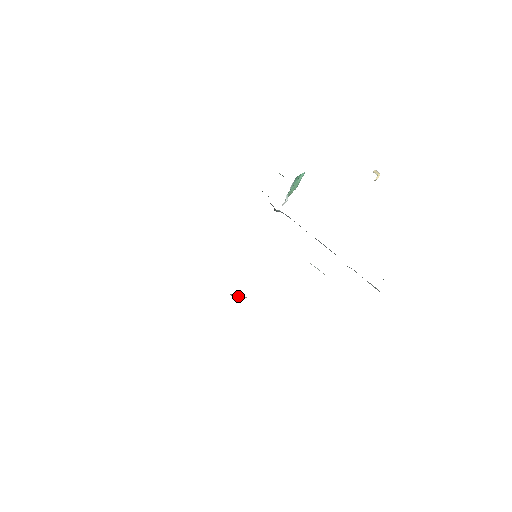
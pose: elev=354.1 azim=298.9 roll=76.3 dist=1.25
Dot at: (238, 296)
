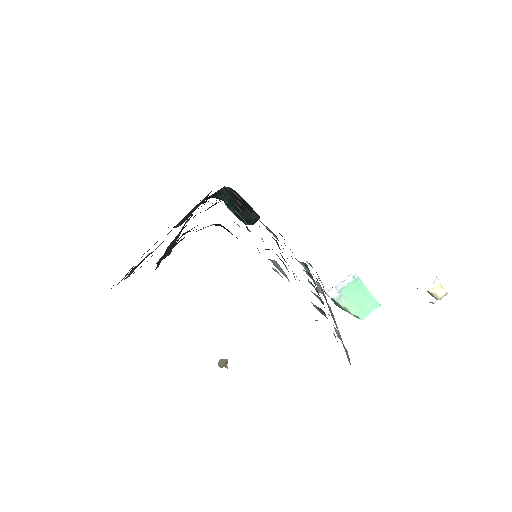
Dot at: (223, 365)
